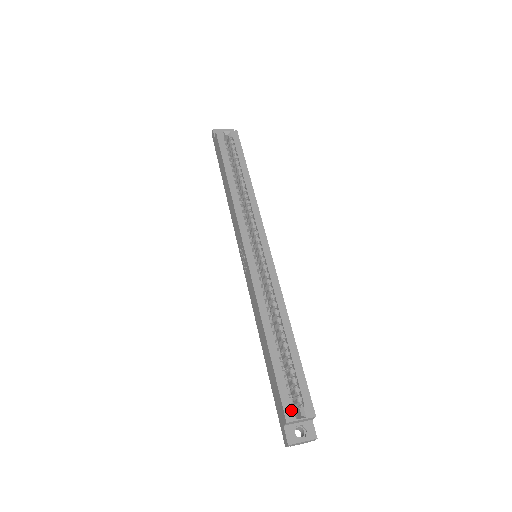
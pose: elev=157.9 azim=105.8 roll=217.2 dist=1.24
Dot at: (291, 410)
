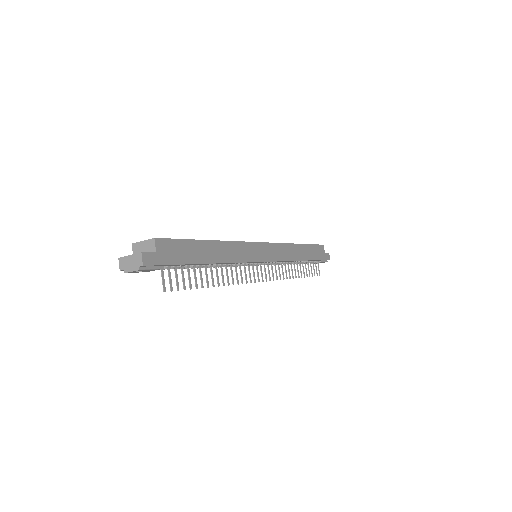
Dot at: occluded
